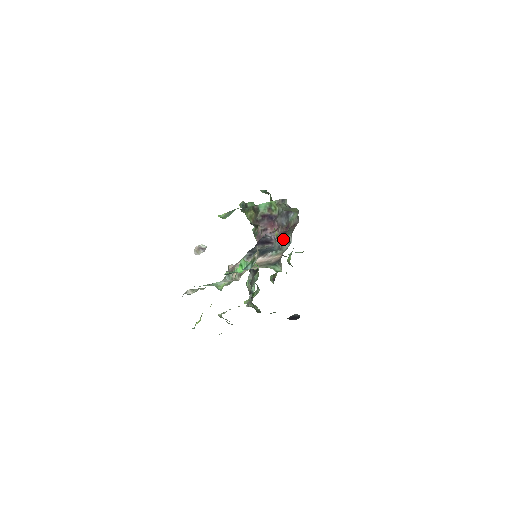
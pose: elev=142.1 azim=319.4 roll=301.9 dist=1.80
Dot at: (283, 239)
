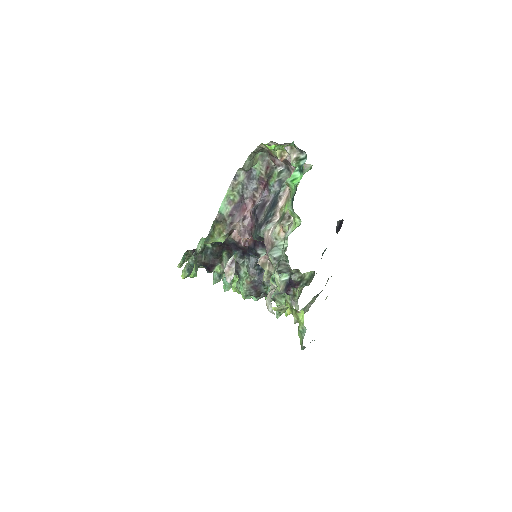
Dot at: (274, 179)
